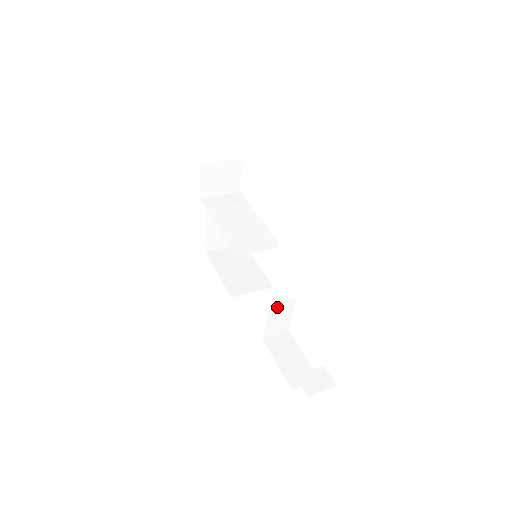
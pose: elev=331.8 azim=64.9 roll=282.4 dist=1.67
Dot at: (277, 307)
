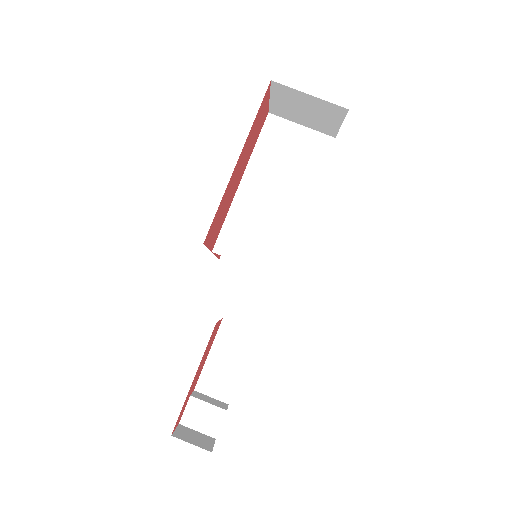
Dot at: occluded
